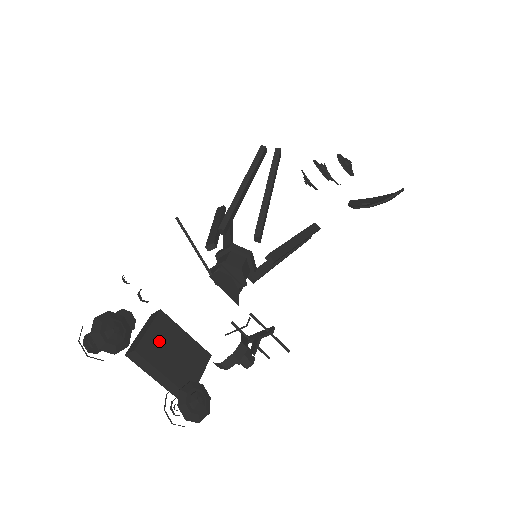
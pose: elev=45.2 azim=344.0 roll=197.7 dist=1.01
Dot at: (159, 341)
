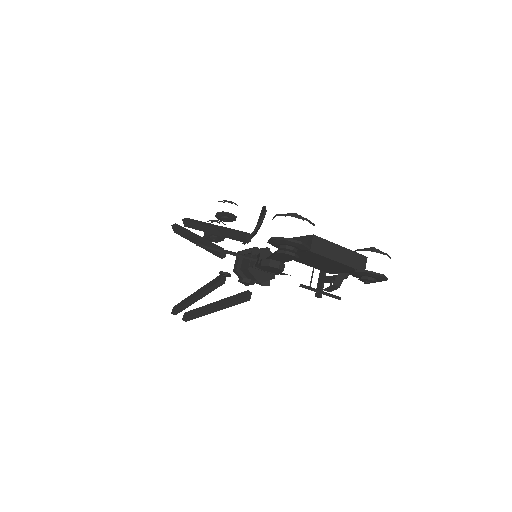
Dot at: occluded
